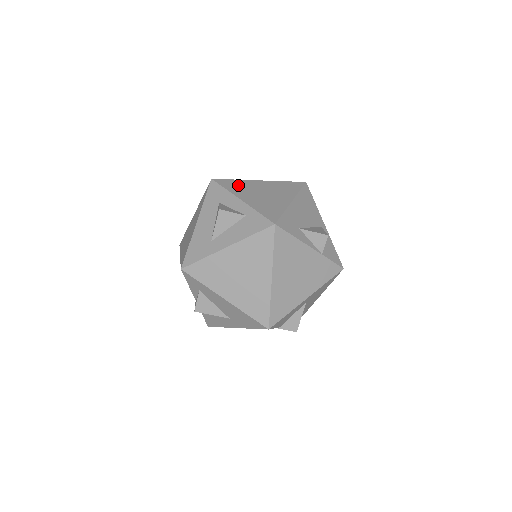
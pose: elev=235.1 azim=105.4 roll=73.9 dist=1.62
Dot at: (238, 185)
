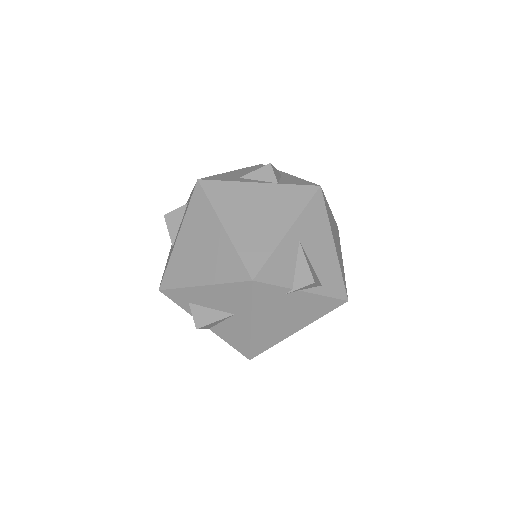
Dot at: occluded
